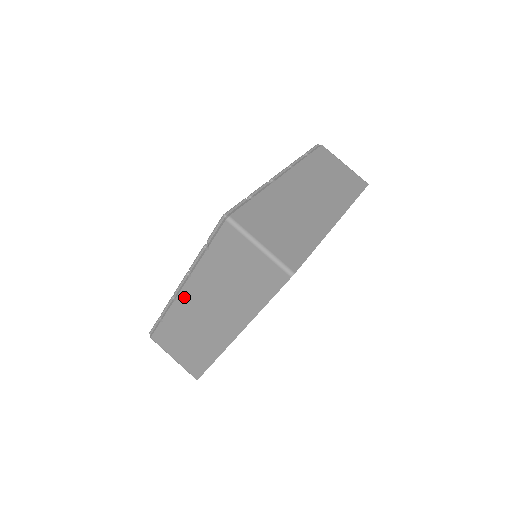
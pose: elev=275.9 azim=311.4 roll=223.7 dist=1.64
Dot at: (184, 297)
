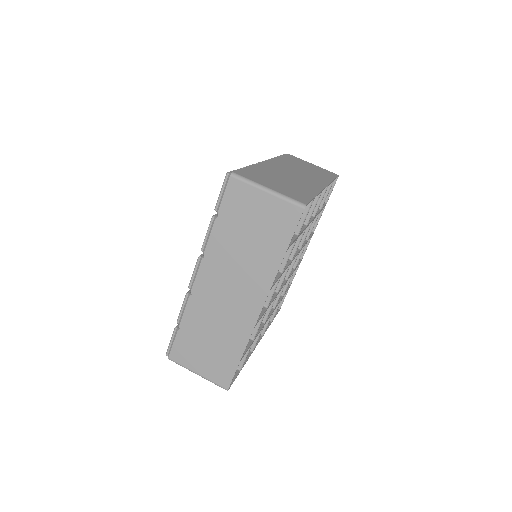
Dot at: (200, 285)
